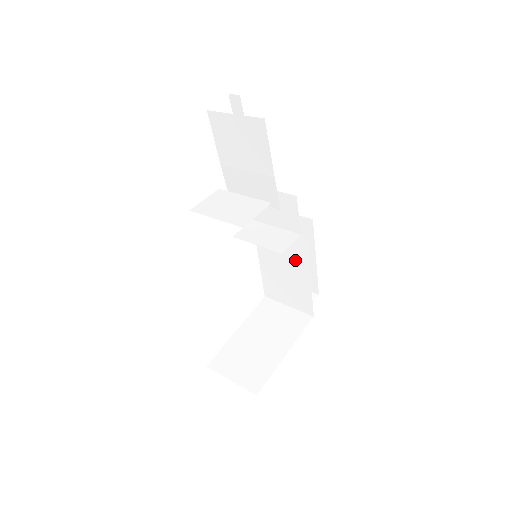
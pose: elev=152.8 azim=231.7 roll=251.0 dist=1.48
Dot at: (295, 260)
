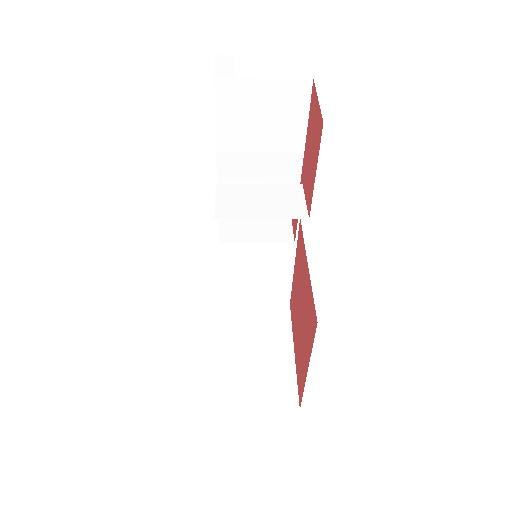
Dot at: (277, 249)
